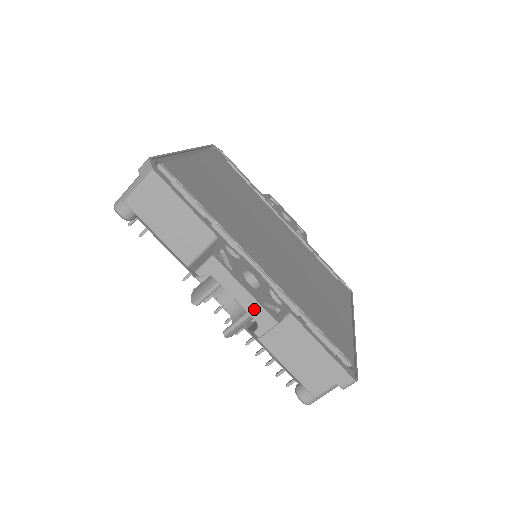
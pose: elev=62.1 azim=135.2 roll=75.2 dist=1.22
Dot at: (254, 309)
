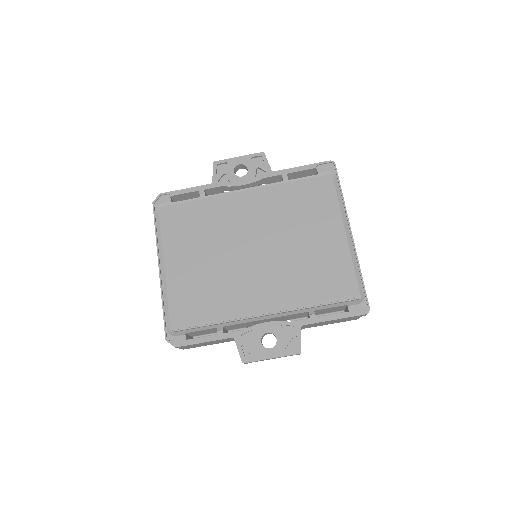
Dot at: occluded
